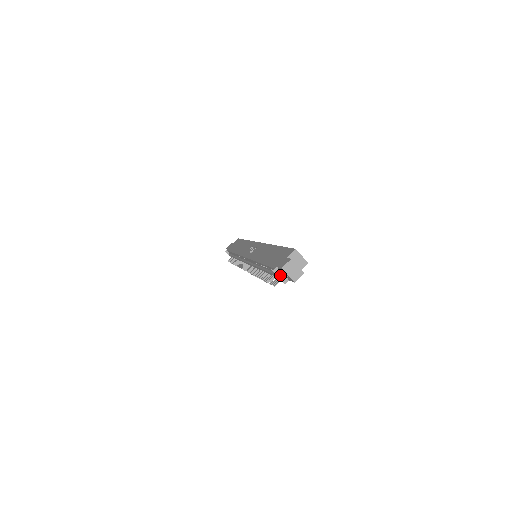
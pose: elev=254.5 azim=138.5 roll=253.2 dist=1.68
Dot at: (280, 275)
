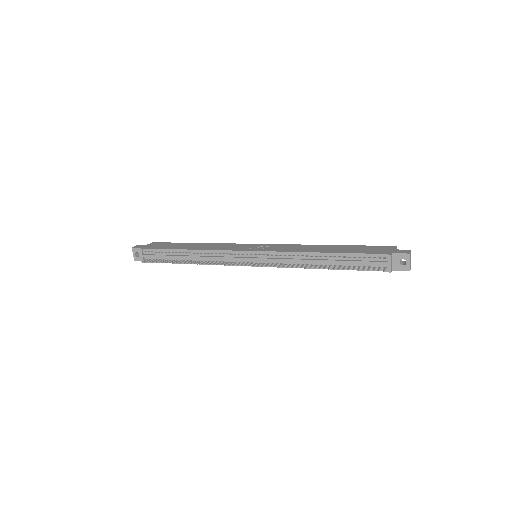
Dot at: (391, 262)
